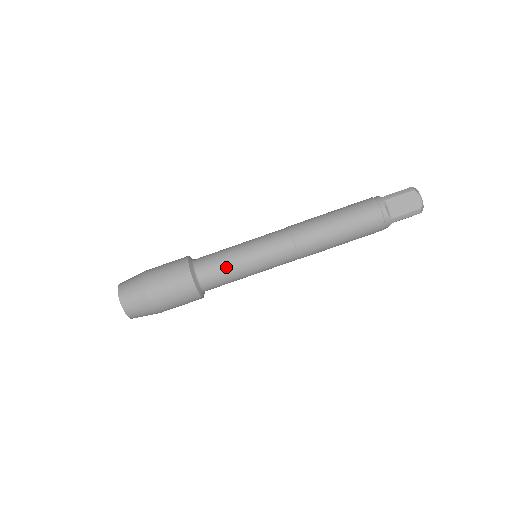
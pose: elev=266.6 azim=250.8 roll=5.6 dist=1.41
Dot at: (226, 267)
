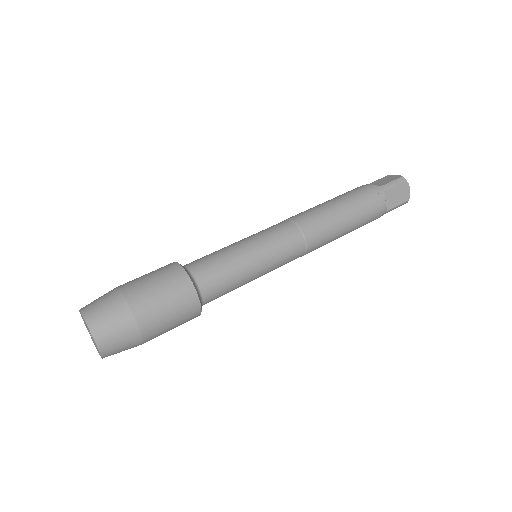
Dot at: (219, 252)
